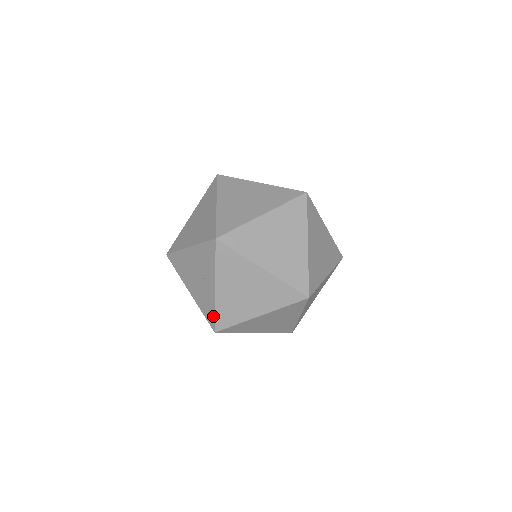
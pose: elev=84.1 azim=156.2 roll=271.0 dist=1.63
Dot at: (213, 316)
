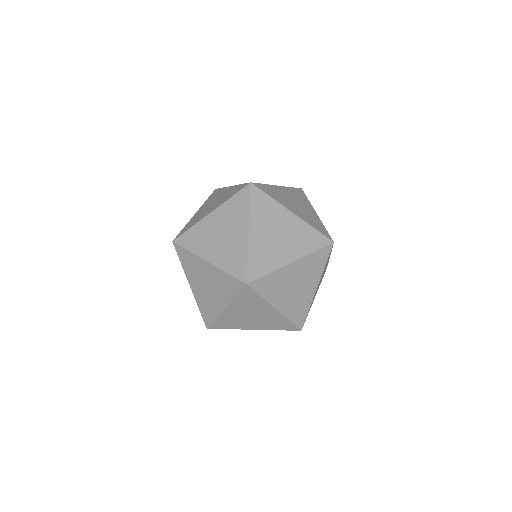
Dot at: (186, 230)
